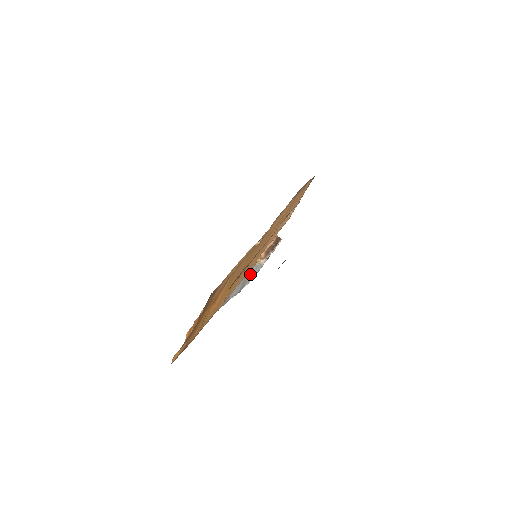
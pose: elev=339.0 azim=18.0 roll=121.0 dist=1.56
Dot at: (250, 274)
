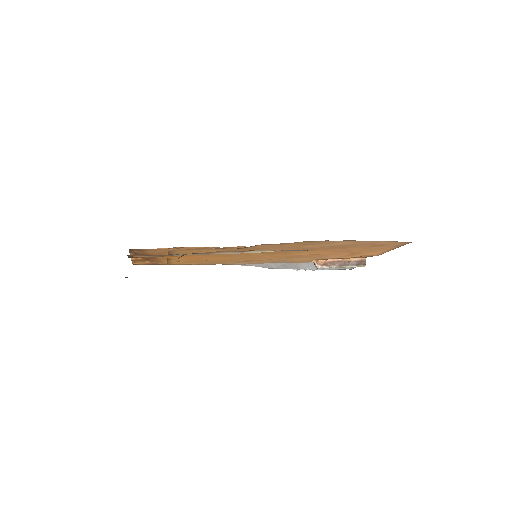
Dot at: (302, 265)
